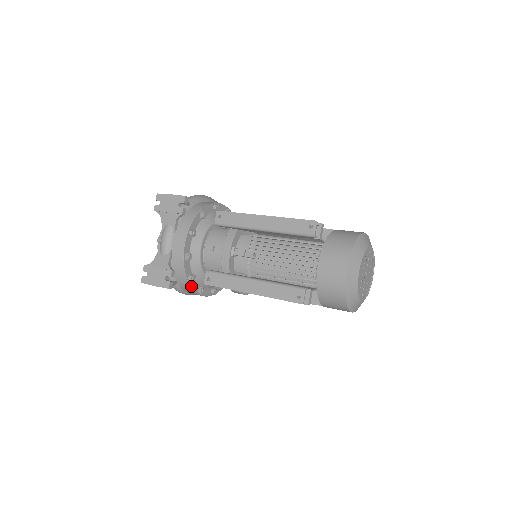
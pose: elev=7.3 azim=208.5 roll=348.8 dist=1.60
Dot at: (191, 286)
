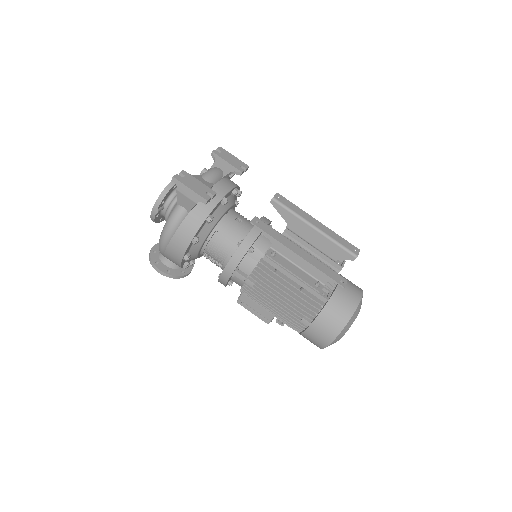
Dot at: (202, 225)
